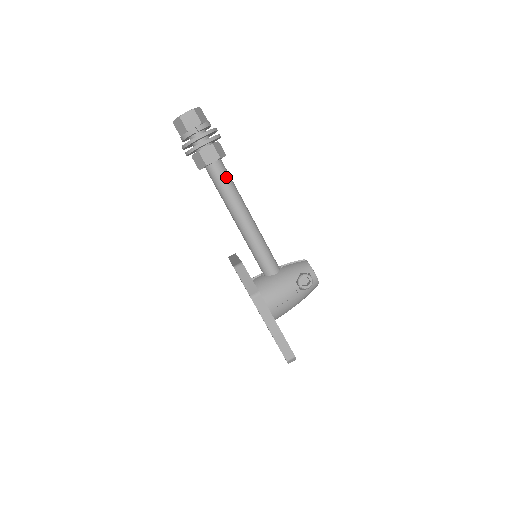
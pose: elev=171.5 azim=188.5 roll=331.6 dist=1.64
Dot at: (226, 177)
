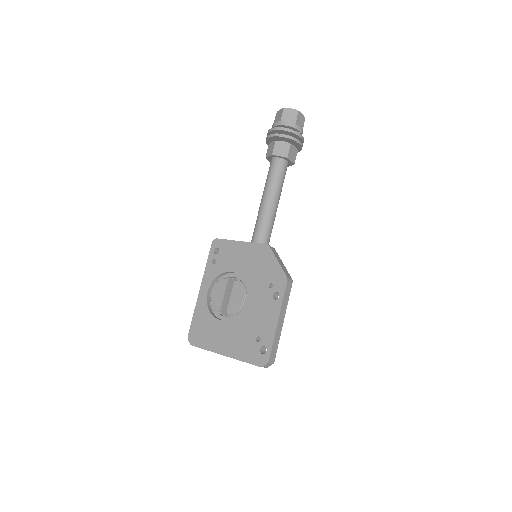
Dot at: occluded
